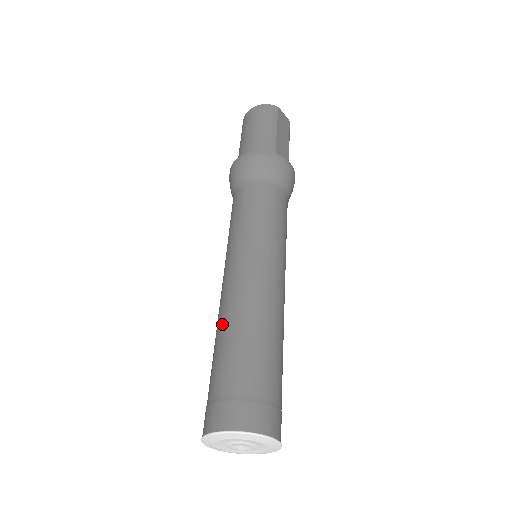
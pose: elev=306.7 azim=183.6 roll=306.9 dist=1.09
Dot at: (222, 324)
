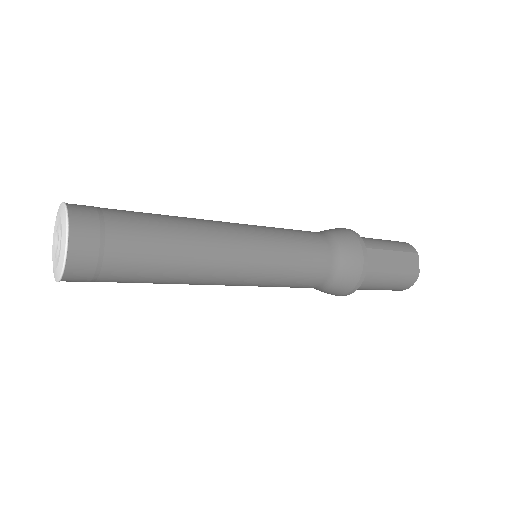
Dot at: occluded
